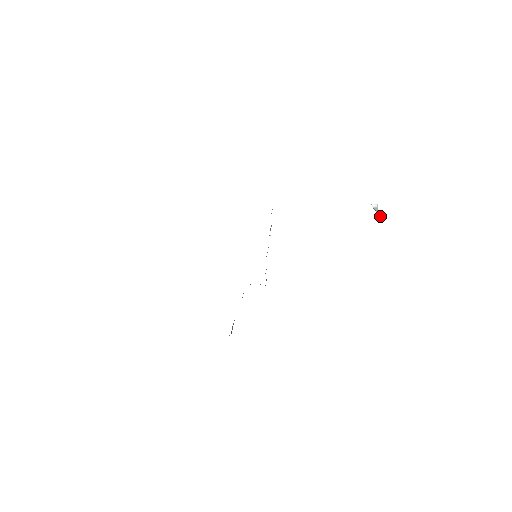
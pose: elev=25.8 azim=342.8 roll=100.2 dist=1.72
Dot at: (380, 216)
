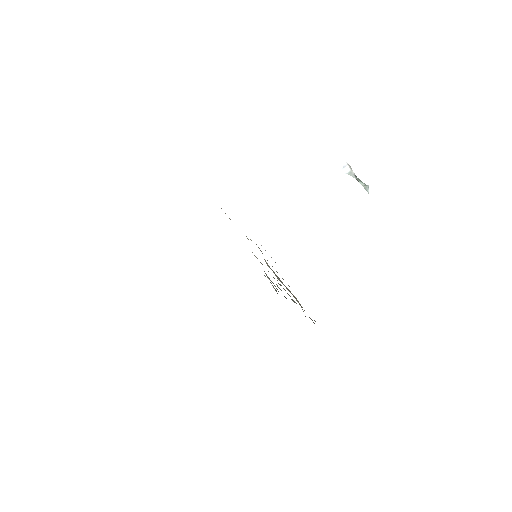
Dot at: (363, 184)
